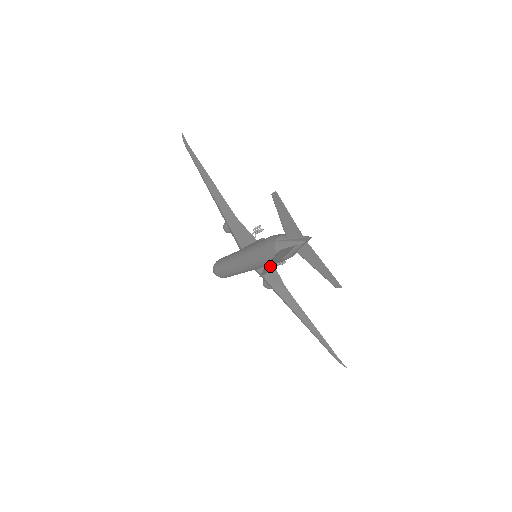
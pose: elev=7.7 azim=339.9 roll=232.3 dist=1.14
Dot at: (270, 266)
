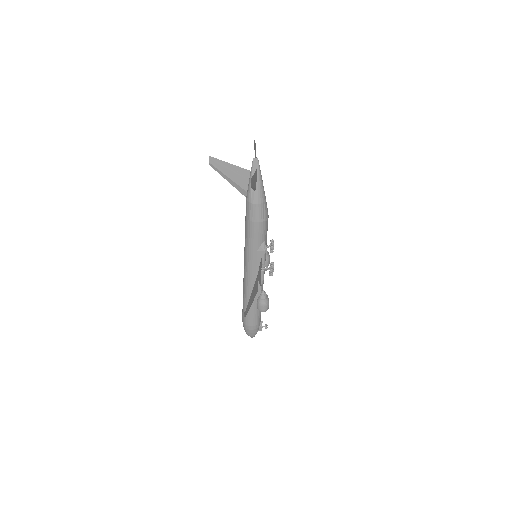
Dot at: (221, 165)
